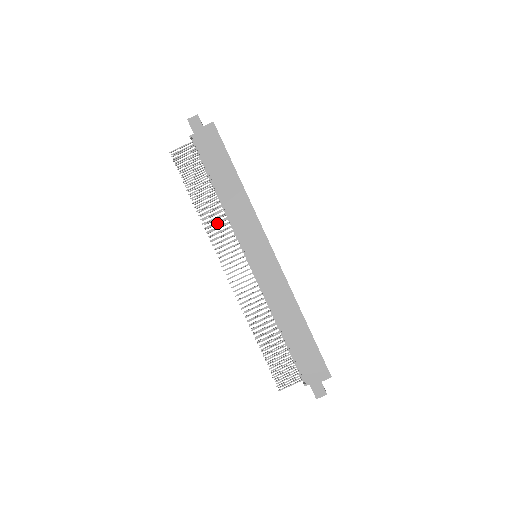
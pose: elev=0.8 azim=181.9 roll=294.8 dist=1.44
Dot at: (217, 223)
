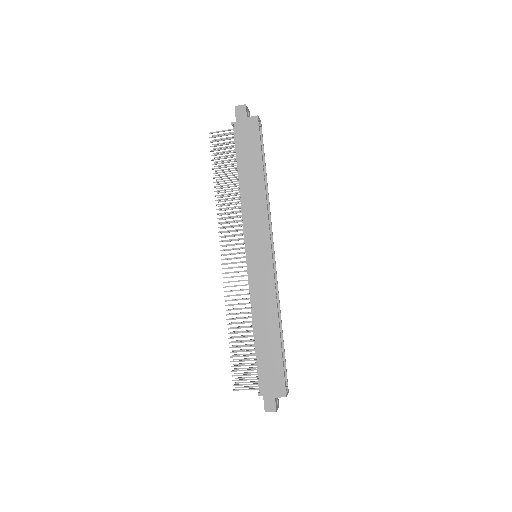
Dot at: (231, 213)
